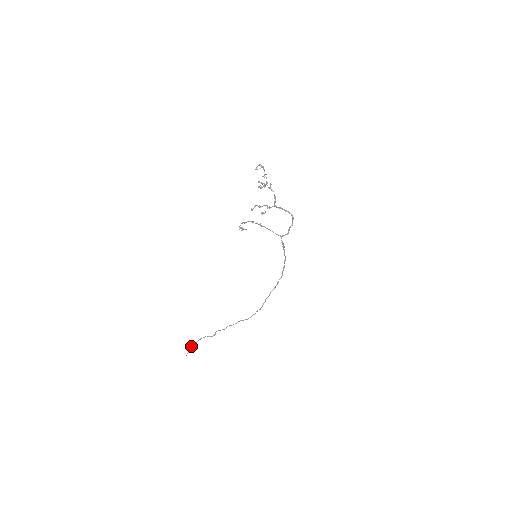
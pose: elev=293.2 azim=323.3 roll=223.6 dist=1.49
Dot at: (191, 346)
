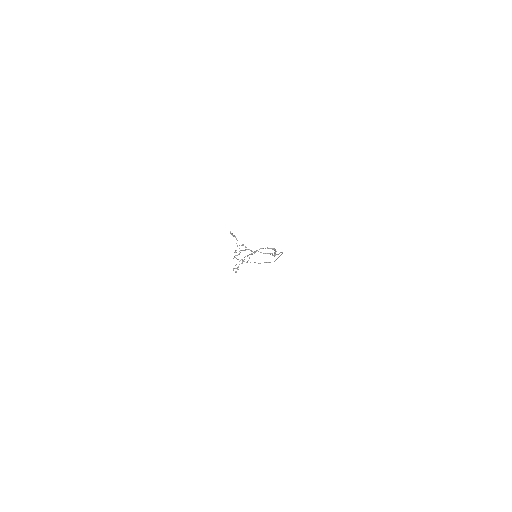
Dot at: occluded
